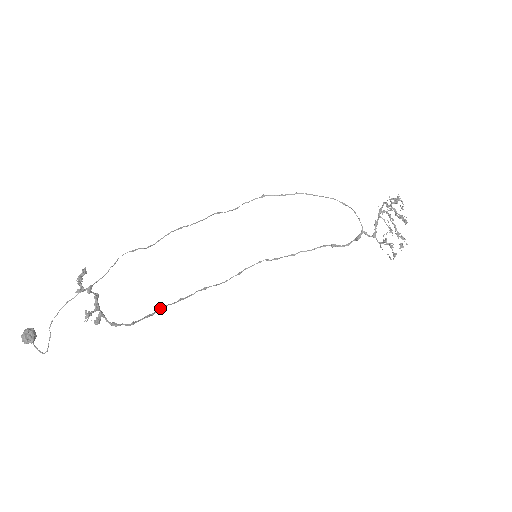
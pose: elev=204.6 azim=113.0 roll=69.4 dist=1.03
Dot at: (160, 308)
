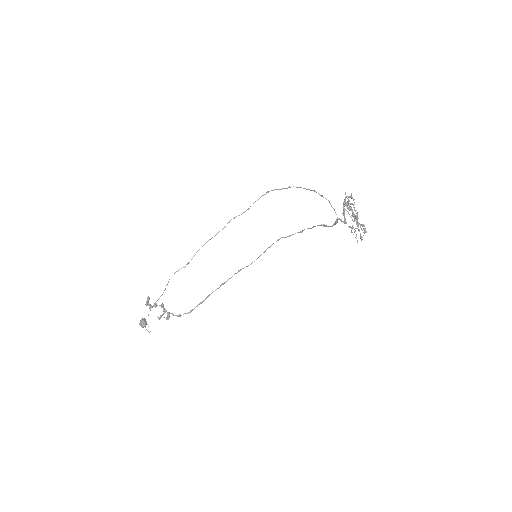
Dot at: (207, 296)
